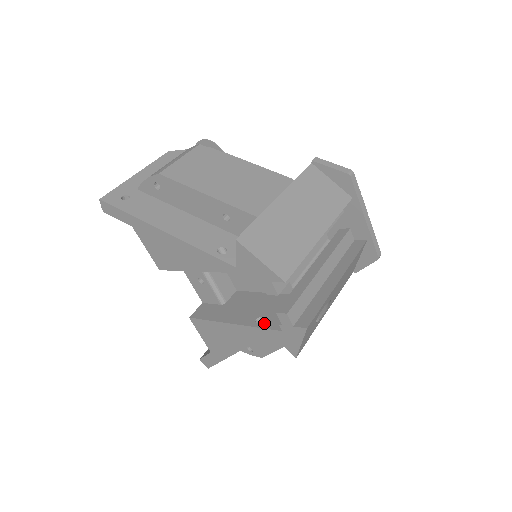
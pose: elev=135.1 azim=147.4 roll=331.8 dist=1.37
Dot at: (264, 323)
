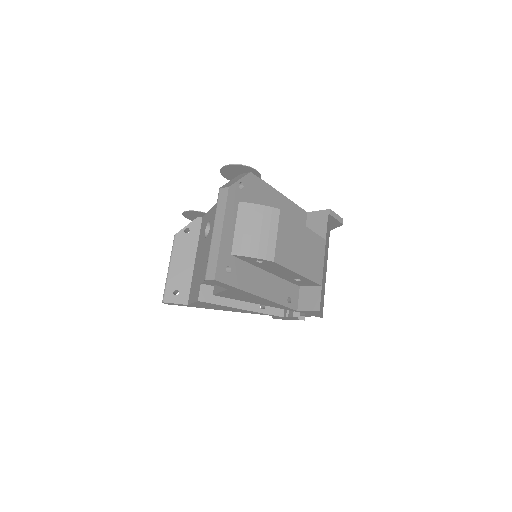
Dot at: (268, 310)
